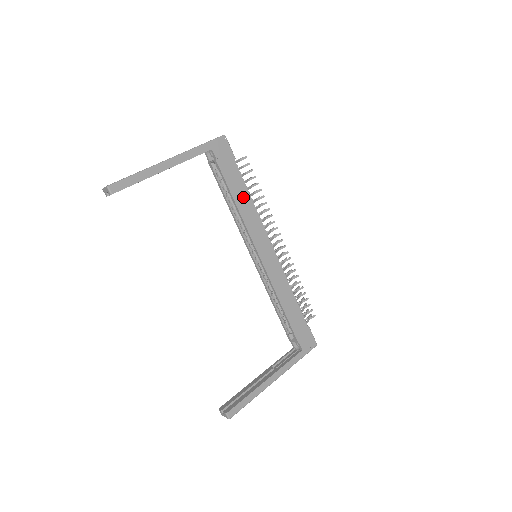
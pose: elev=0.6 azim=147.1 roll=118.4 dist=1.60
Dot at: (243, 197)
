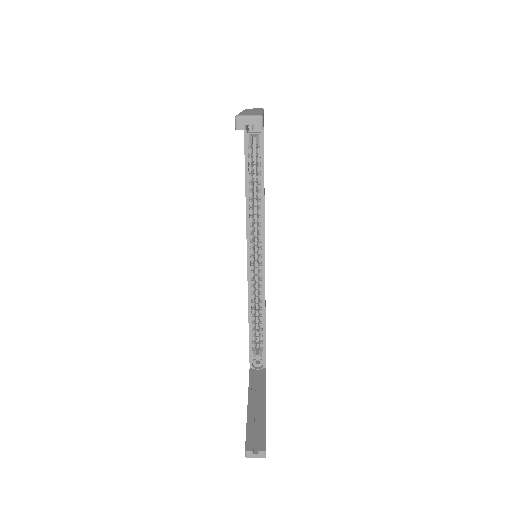
Dot at: occluded
